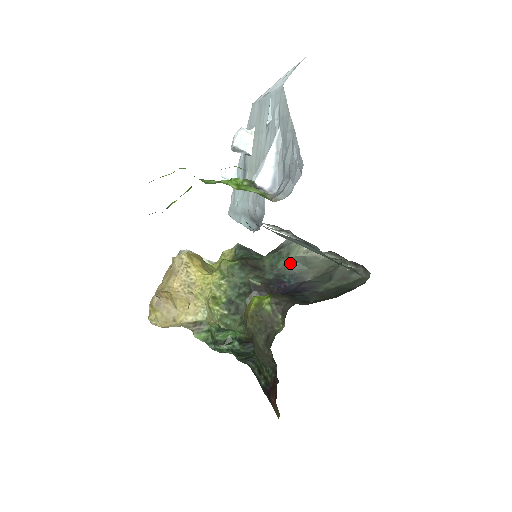
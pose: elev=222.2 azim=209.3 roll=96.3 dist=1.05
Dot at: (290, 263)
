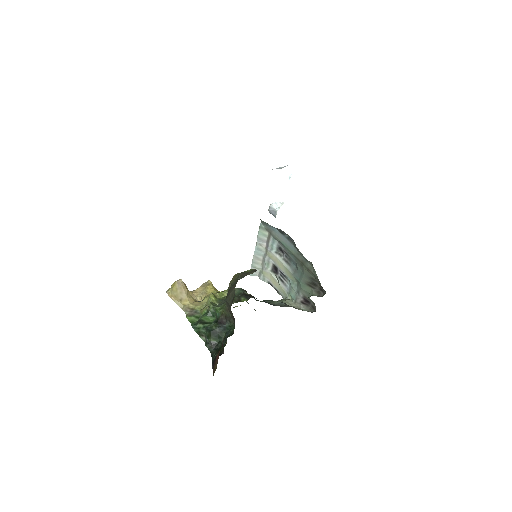
Dot at: (276, 302)
